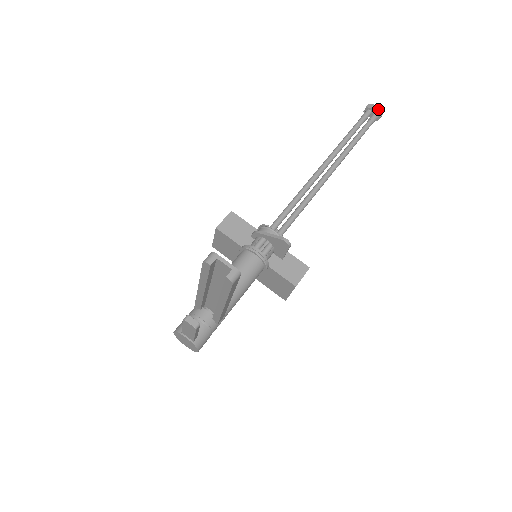
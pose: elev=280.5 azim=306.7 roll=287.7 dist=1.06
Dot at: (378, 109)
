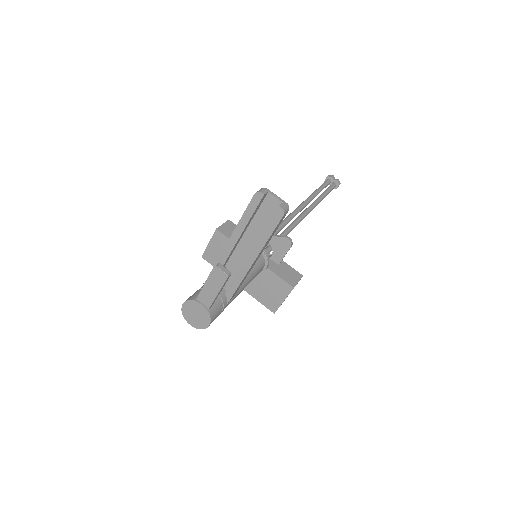
Dot at: (337, 179)
